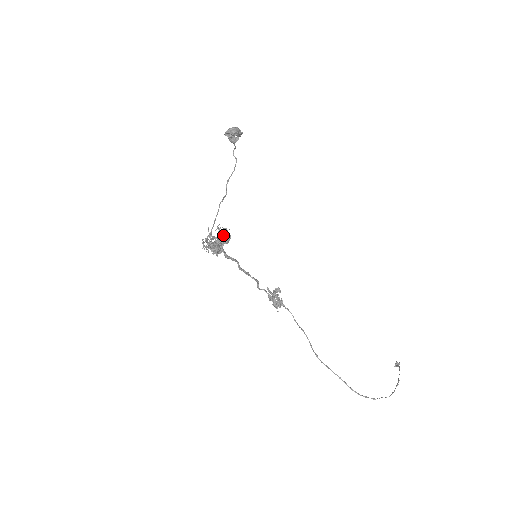
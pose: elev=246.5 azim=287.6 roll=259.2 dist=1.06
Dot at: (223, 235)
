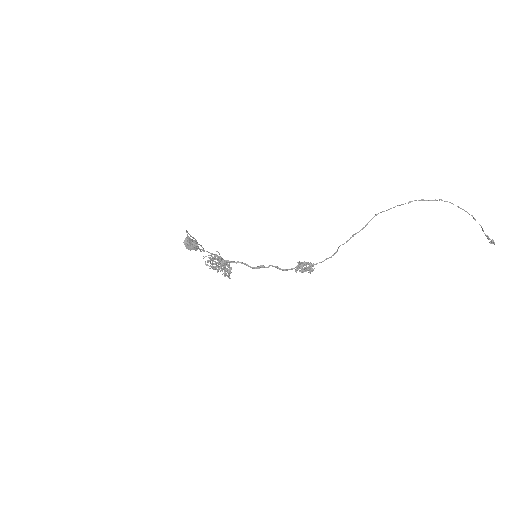
Dot at: occluded
